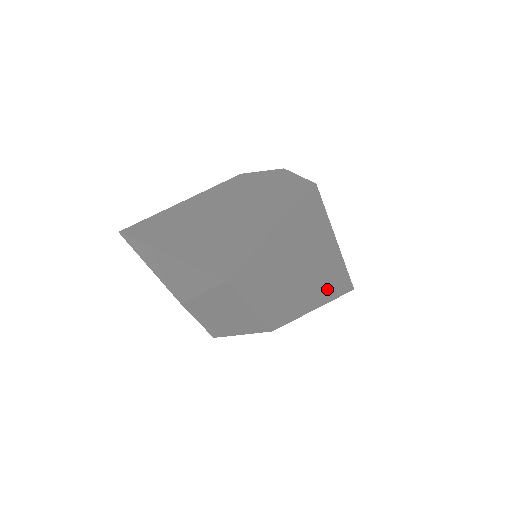
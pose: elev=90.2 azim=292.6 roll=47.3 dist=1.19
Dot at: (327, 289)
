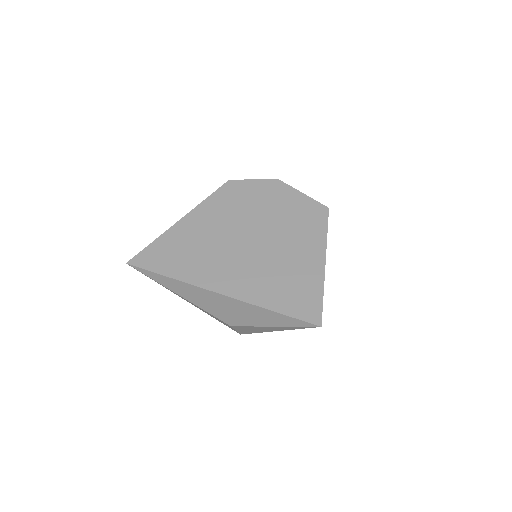
Dot at: occluded
